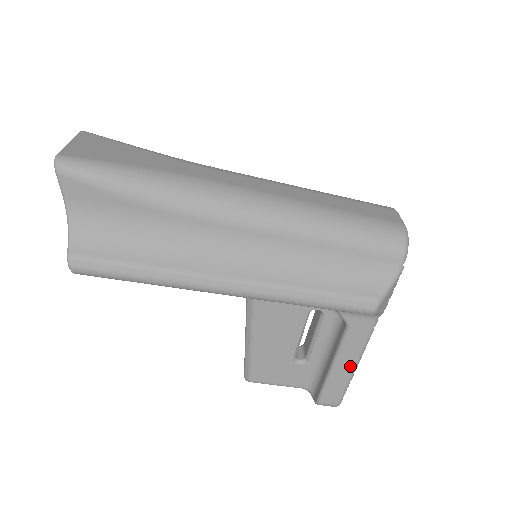
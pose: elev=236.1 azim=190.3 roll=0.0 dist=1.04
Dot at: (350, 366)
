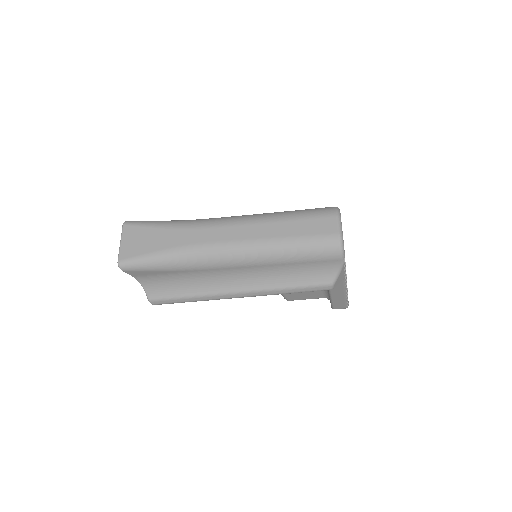
Dot at: (341, 296)
